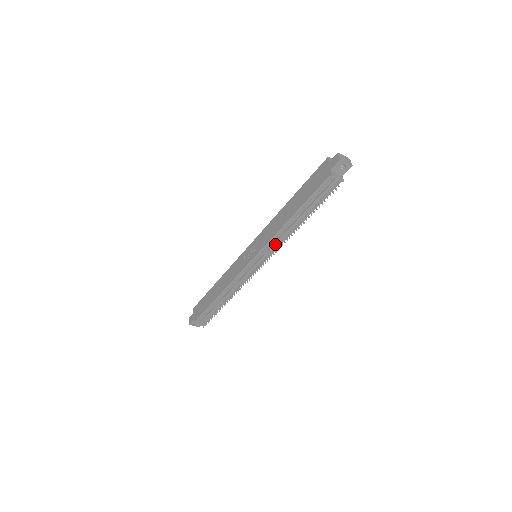
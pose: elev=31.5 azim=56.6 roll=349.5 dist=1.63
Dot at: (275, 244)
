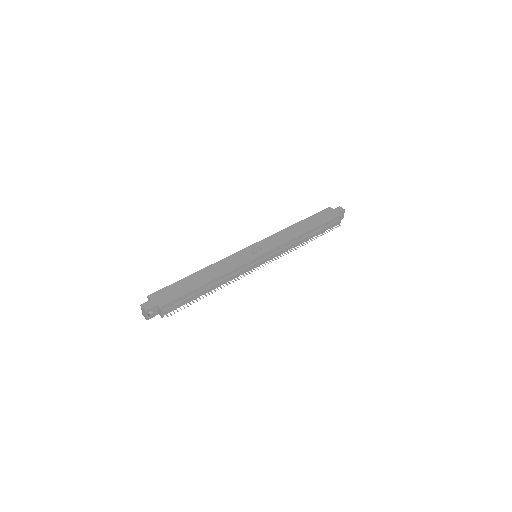
Dot at: (285, 249)
